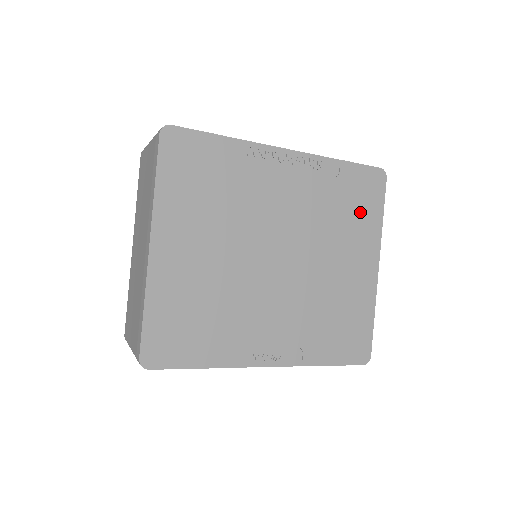
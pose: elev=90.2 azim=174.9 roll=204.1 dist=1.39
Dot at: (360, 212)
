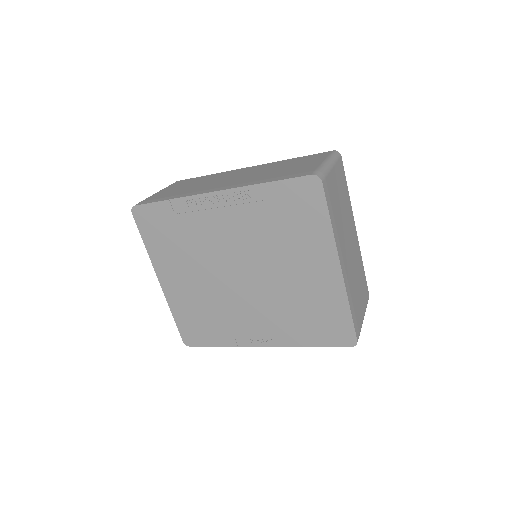
Dot at: (302, 223)
